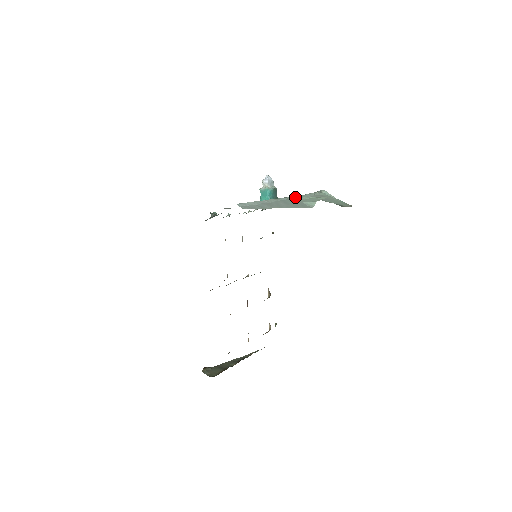
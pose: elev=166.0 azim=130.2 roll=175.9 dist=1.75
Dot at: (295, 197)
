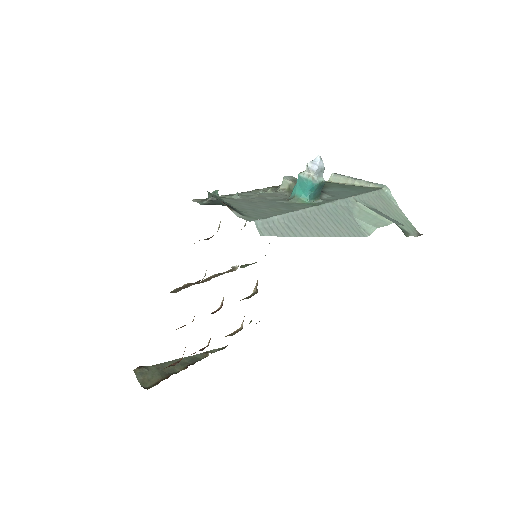
Dot at: (346, 201)
